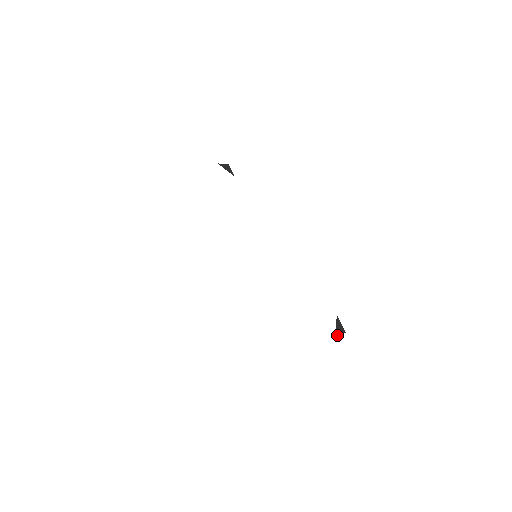
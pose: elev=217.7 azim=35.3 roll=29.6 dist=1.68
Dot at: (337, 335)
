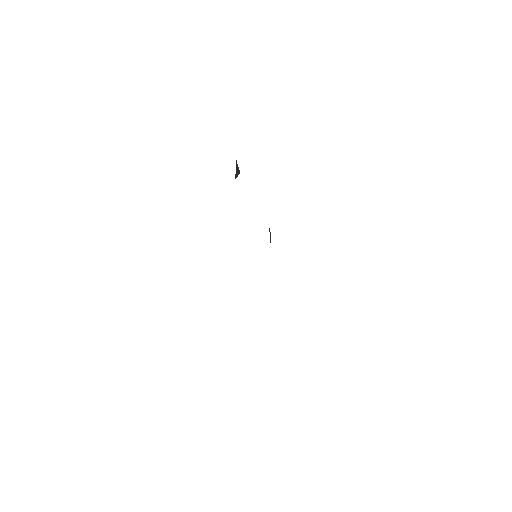
Dot at: occluded
